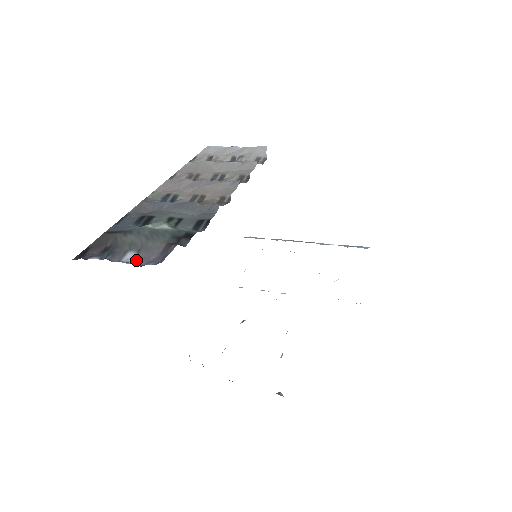
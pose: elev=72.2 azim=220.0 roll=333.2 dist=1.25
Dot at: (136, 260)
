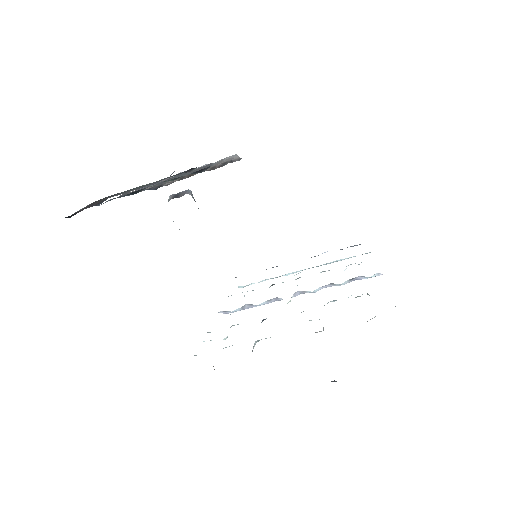
Dot at: occluded
